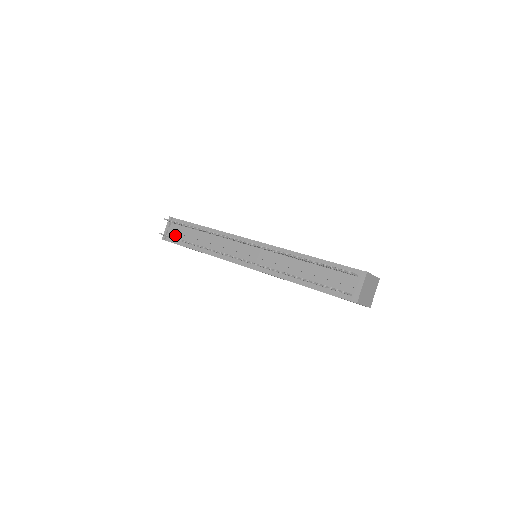
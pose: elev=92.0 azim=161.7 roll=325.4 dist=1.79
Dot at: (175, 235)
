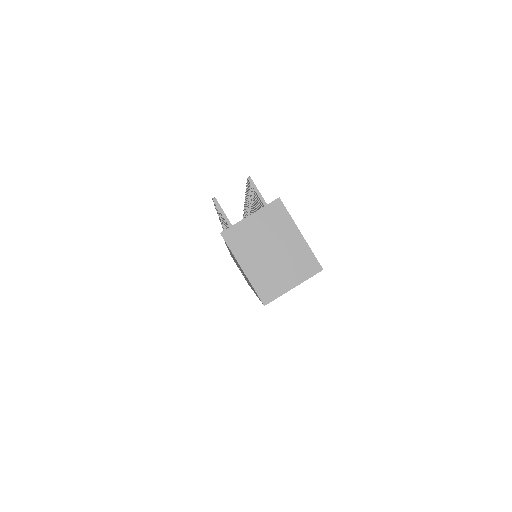
Dot at: occluded
